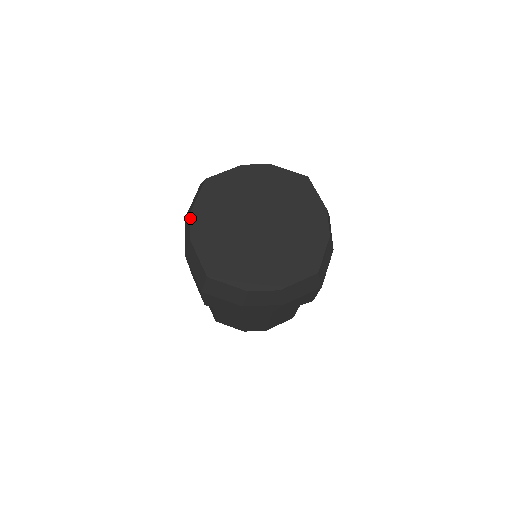
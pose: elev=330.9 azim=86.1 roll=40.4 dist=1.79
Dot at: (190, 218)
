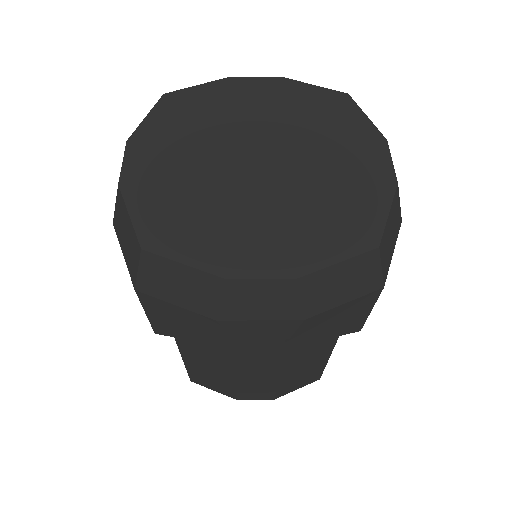
Dot at: occluded
